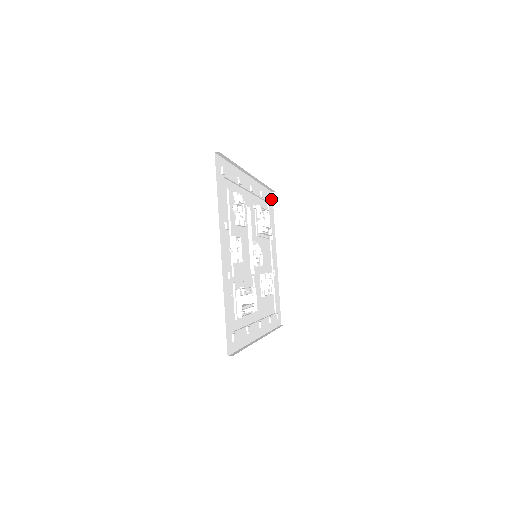
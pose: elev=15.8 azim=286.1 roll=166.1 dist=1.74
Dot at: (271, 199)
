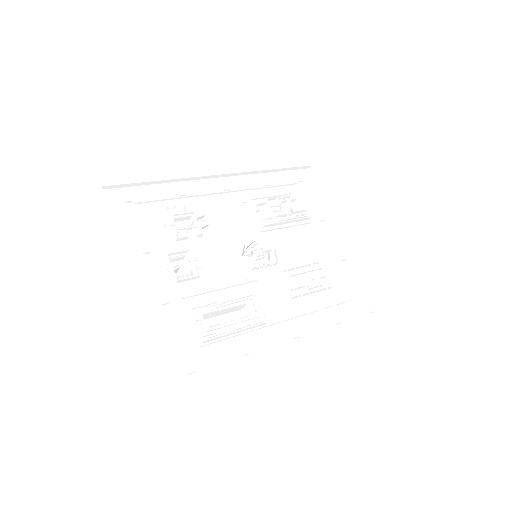
Dot at: (307, 177)
